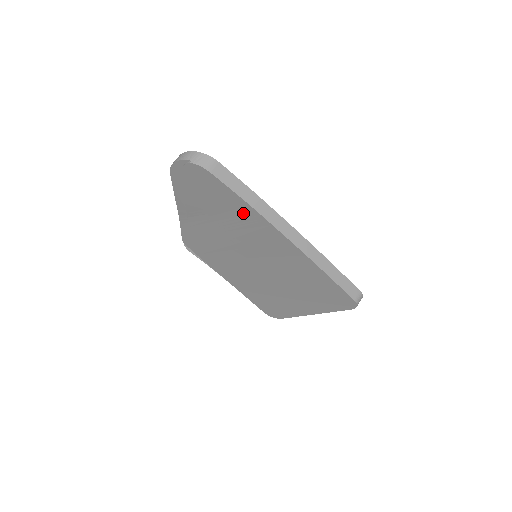
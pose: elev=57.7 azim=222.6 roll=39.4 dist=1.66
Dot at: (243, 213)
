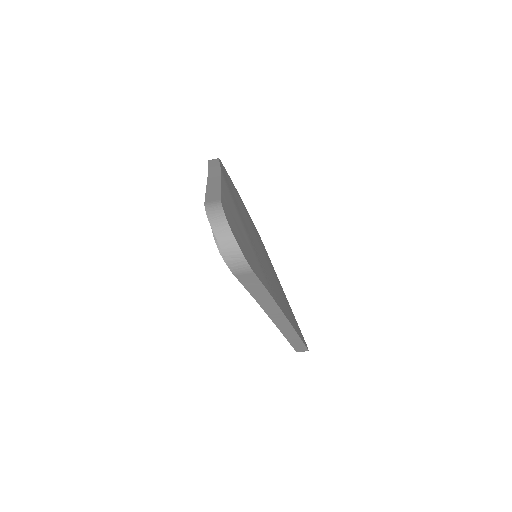
Dot at: occluded
